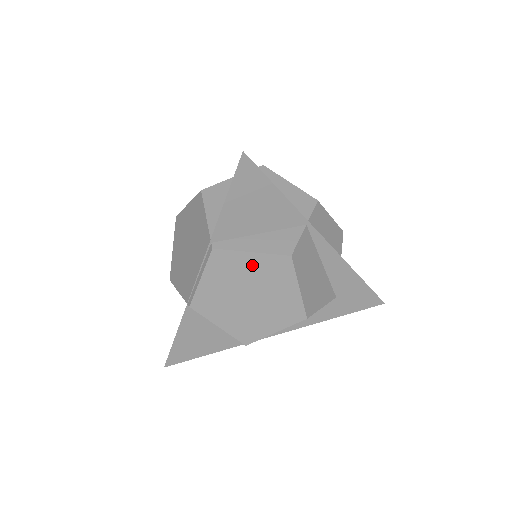
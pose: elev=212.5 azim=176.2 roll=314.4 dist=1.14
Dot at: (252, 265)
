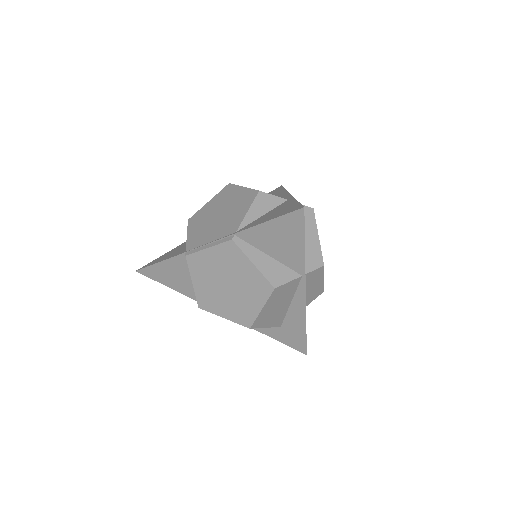
Dot at: (247, 271)
